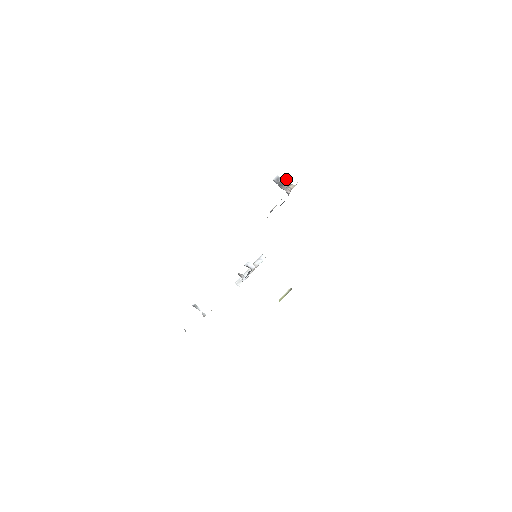
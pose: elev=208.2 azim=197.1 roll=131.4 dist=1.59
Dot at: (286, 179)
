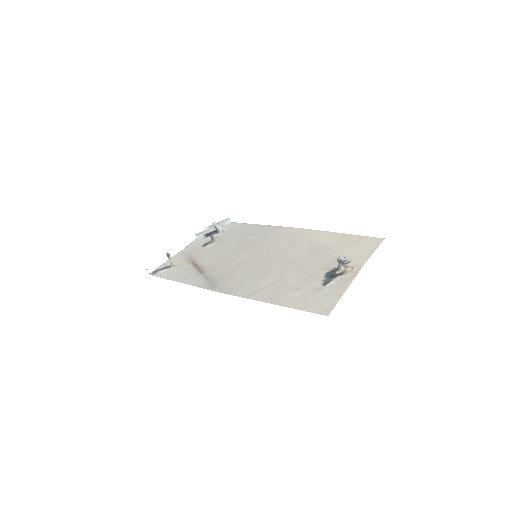
Dot at: (349, 262)
